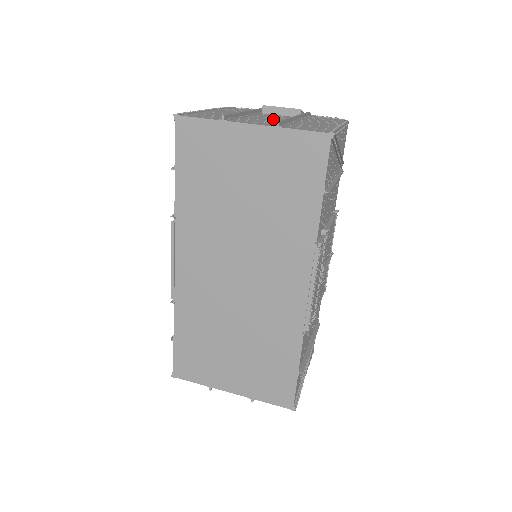
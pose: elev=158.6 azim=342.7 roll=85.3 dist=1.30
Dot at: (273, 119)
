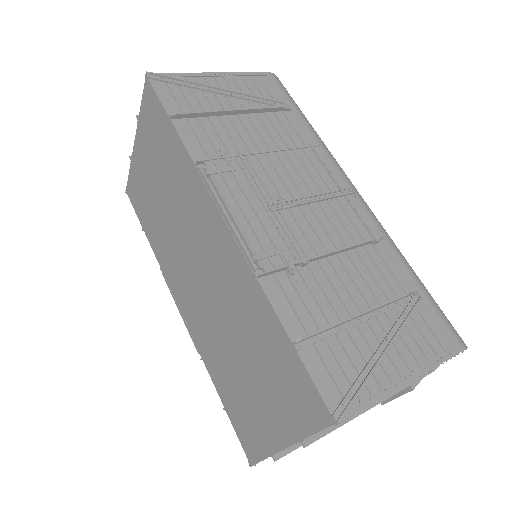
Dot at: occluded
